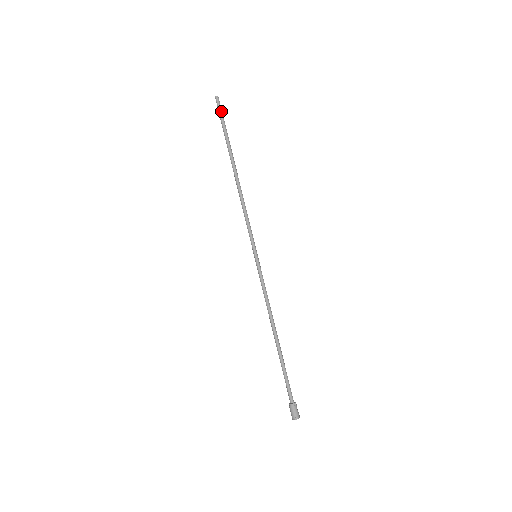
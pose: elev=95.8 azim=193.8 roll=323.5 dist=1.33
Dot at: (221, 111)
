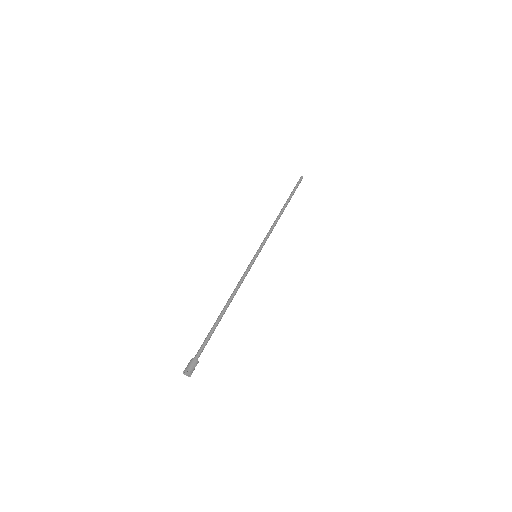
Dot at: (299, 183)
